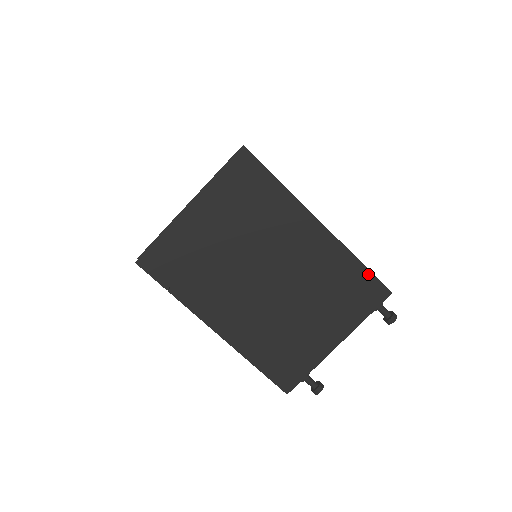
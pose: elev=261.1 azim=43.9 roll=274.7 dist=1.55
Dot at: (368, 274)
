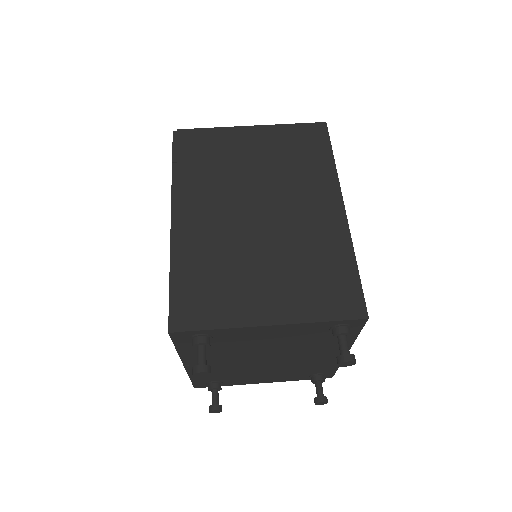
Dot at: (356, 280)
